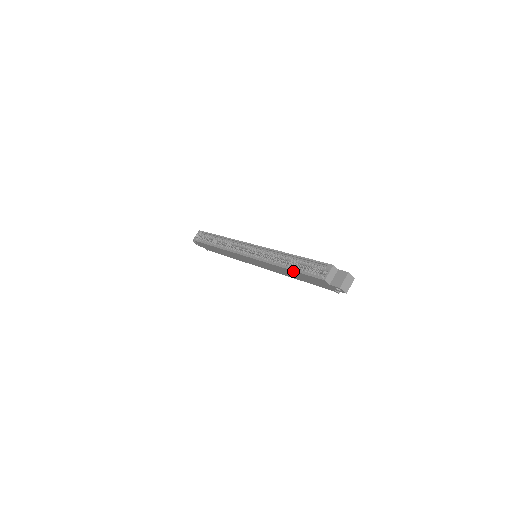
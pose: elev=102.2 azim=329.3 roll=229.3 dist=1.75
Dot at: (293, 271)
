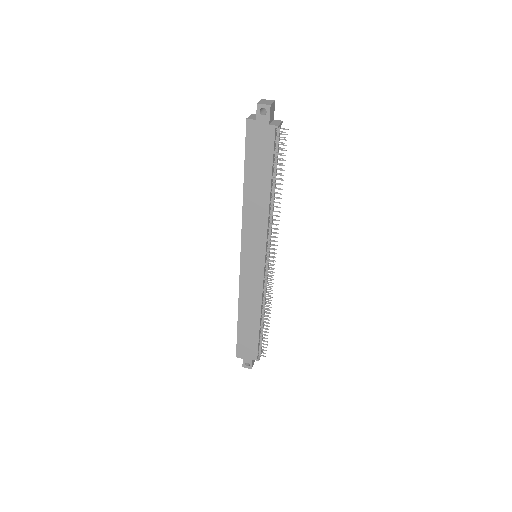
Dot at: (245, 173)
